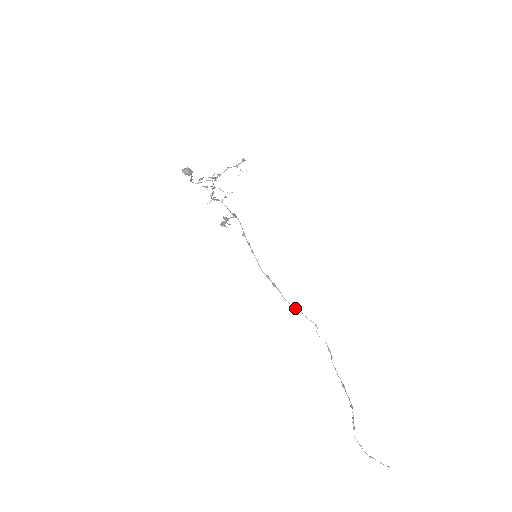
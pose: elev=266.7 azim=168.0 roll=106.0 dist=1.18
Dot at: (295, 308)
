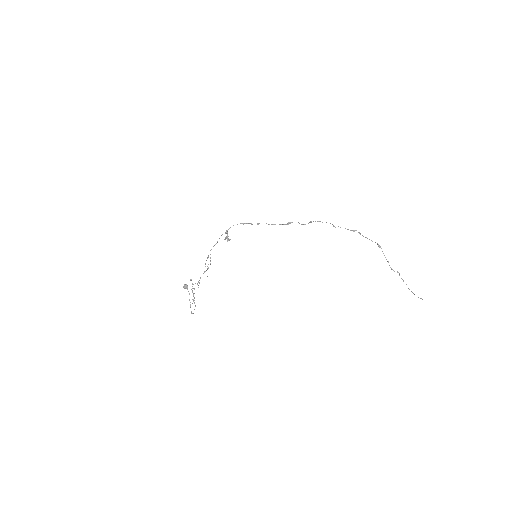
Dot at: occluded
